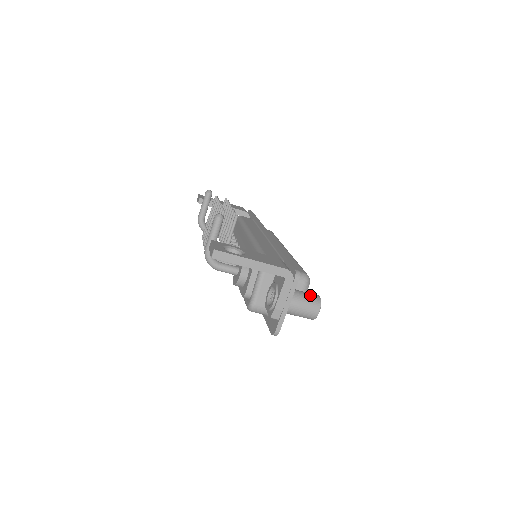
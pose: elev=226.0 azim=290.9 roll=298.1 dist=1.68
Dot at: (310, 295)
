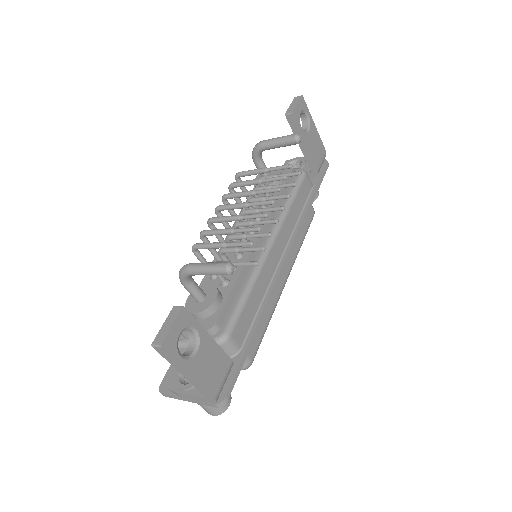
Dot at: occluded
